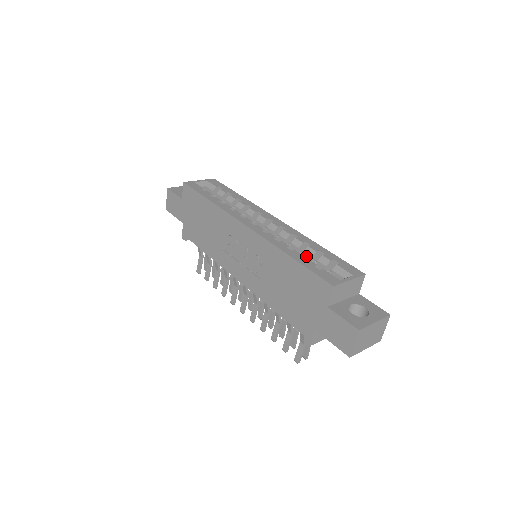
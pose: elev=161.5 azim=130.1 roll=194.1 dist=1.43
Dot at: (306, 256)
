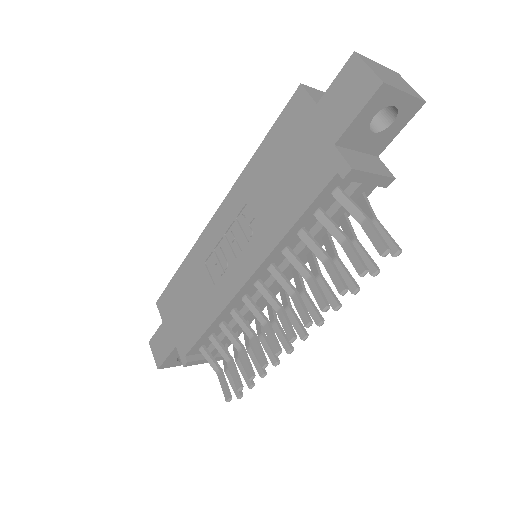
Dot at: occluded
